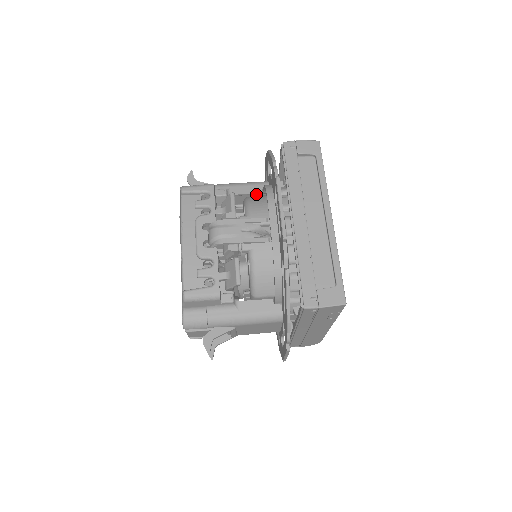
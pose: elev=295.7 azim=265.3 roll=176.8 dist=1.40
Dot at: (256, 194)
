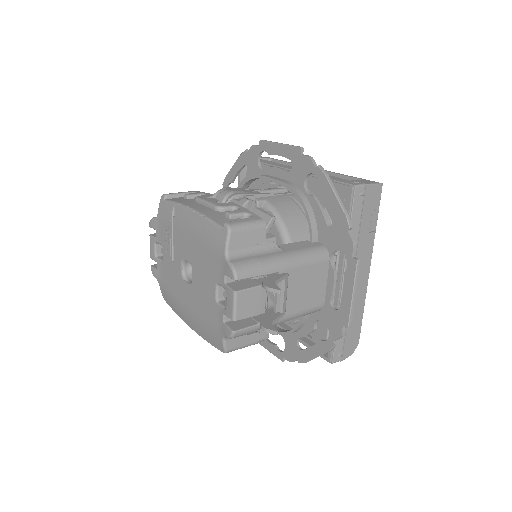
Dot at: occluded
